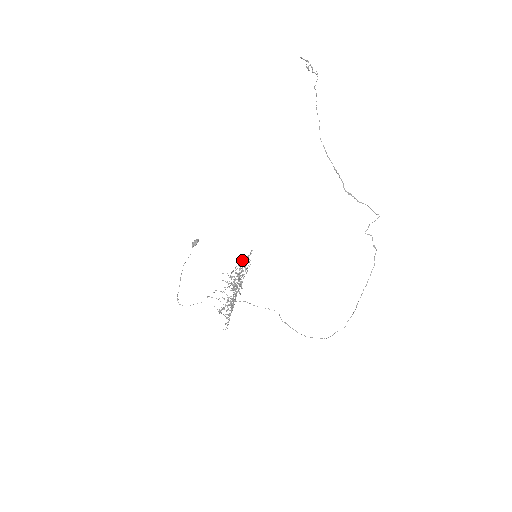
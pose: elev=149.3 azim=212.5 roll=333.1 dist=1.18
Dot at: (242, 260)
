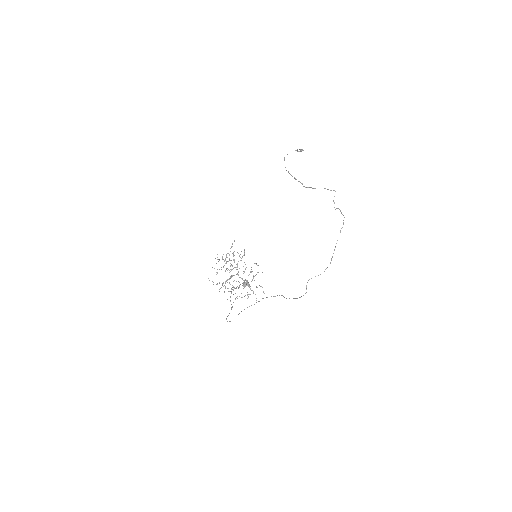
Dot at: occluded
